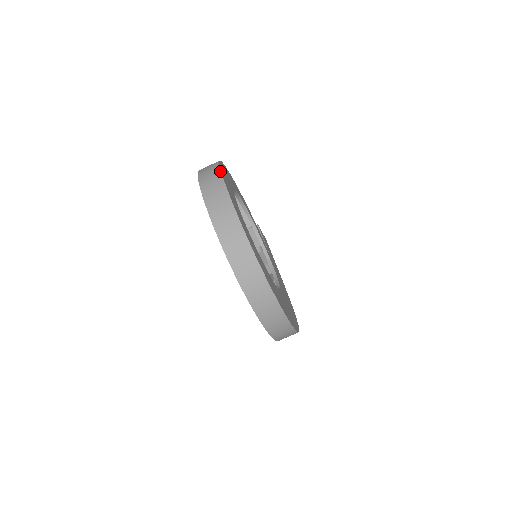
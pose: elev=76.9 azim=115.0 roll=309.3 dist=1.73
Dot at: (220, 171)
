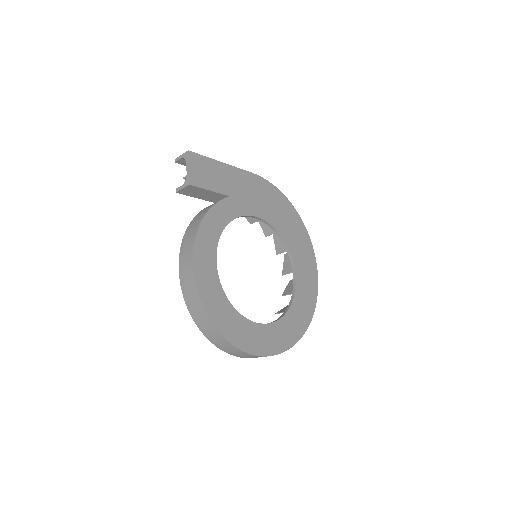
Dot at: occluded
